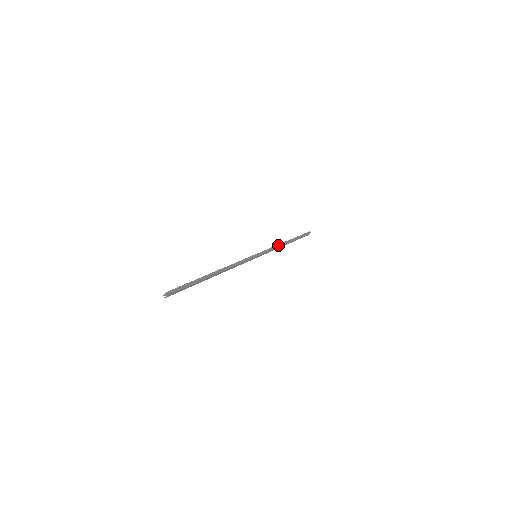
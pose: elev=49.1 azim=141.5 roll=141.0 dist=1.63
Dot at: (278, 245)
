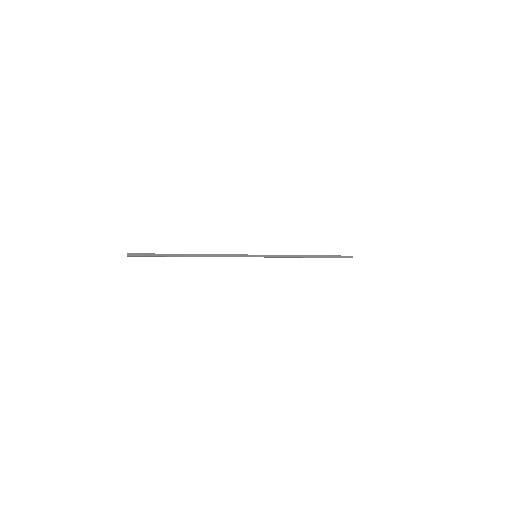
Dot at: (293, 255)
